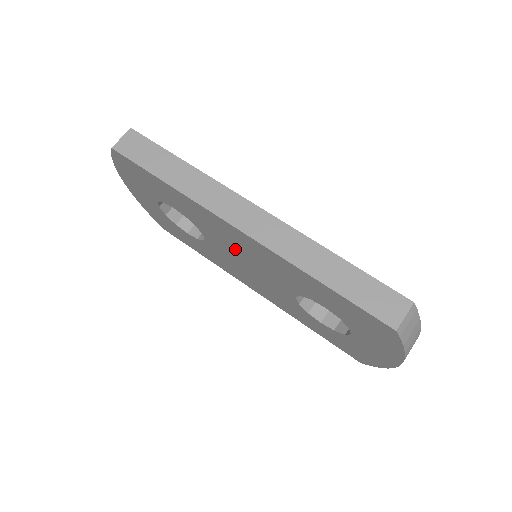
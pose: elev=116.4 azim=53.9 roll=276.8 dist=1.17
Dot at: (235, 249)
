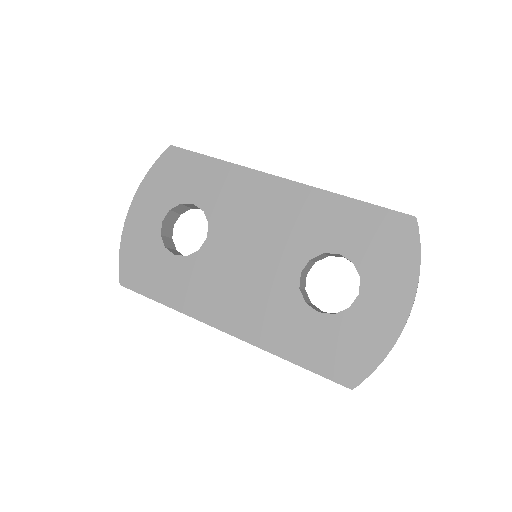
Dot at: (251, 226)
